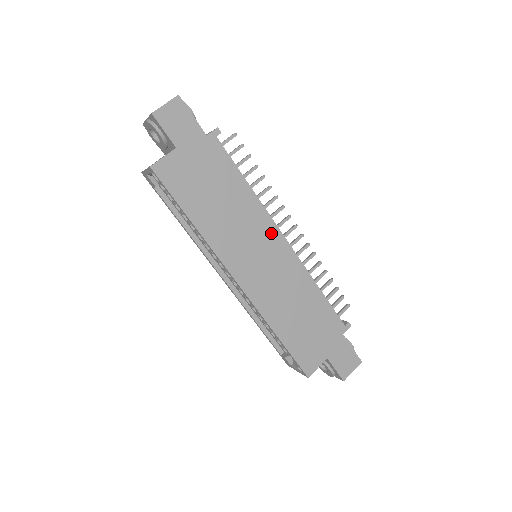
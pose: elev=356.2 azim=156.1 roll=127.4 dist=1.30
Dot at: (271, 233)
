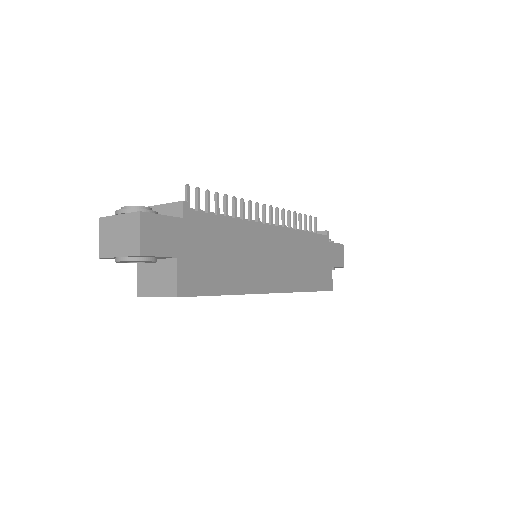
Dot at: (265, 234)
